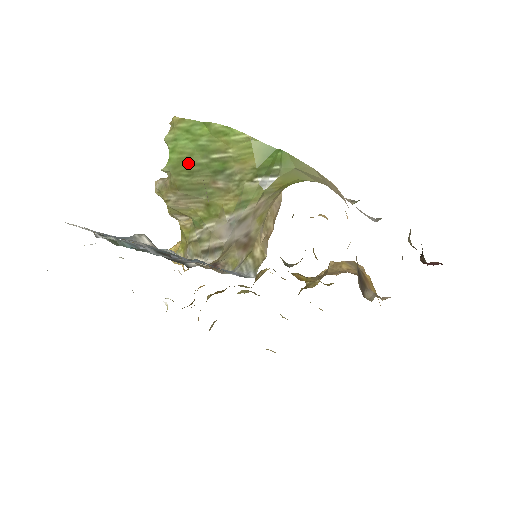
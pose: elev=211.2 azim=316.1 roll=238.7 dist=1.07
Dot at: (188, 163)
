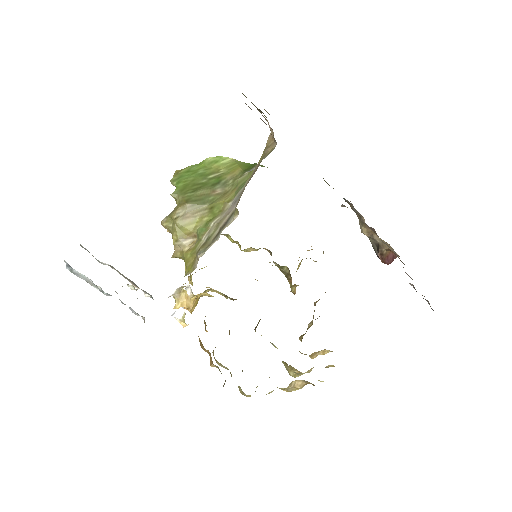
Dot at: (192, 185)
